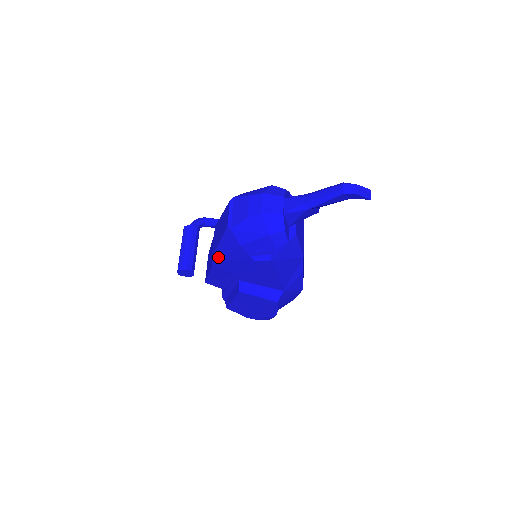
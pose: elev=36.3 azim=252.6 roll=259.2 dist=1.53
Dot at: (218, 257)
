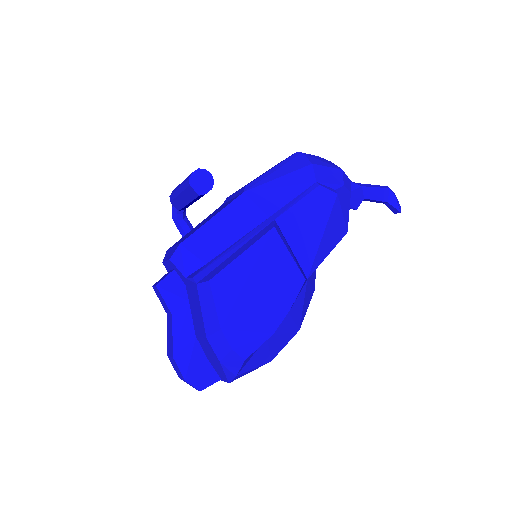
Dot at: (263, 181)
